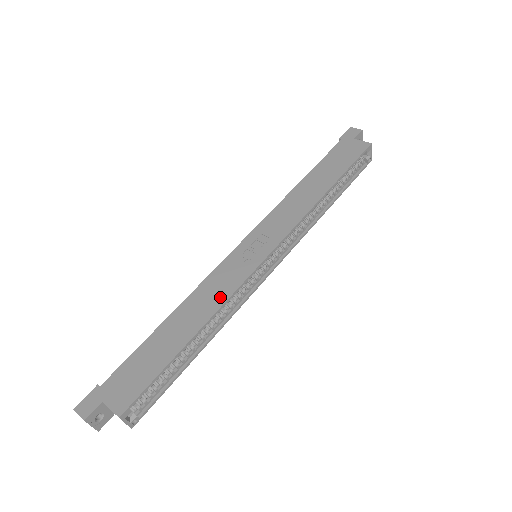
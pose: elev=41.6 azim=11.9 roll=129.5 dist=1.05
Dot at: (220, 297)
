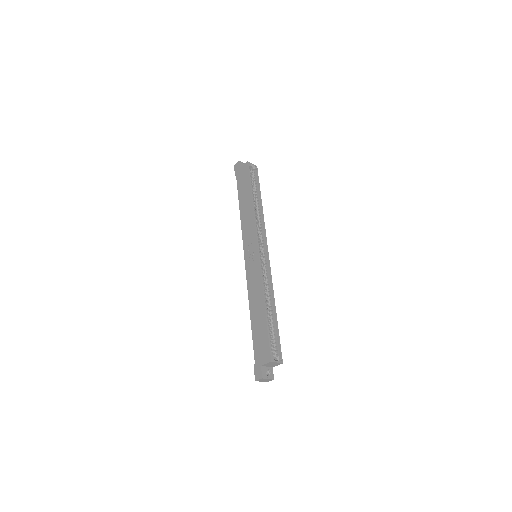
Dot at: (258, 284)
